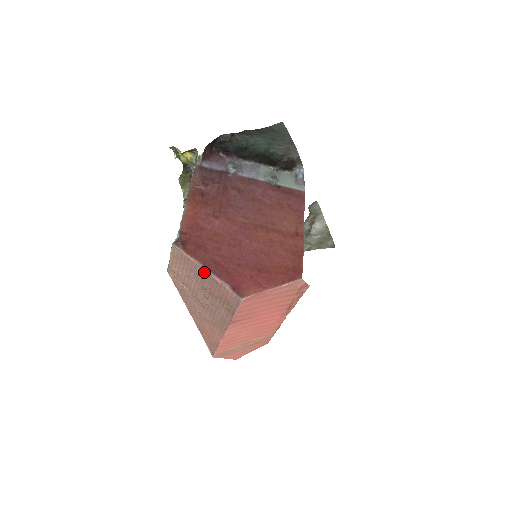
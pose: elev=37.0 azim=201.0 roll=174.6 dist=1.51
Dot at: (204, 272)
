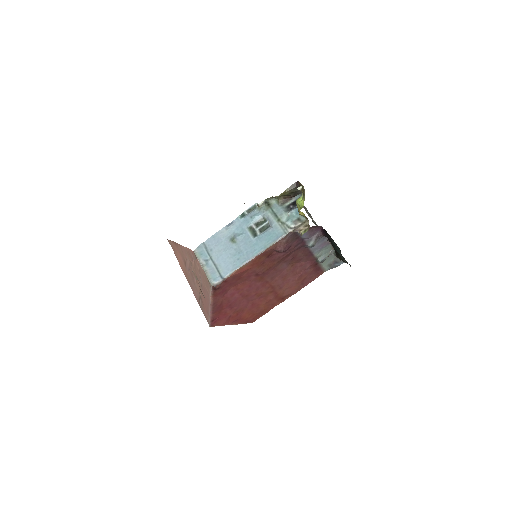
Dot at: (209, 303)
